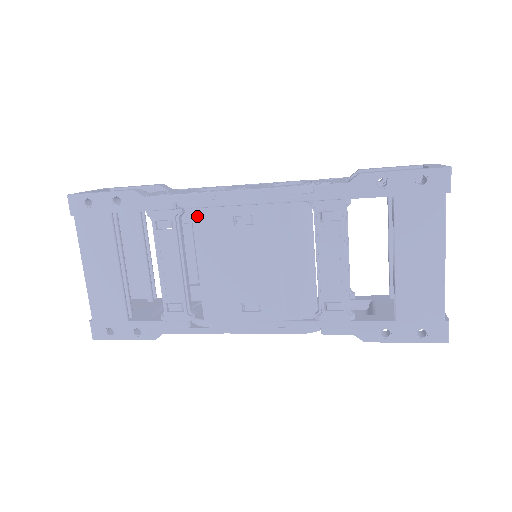
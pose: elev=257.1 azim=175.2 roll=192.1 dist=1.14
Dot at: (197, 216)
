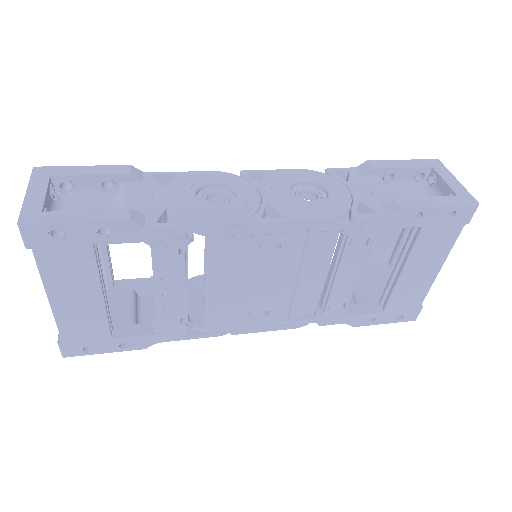
Dot at: (215, 245)
